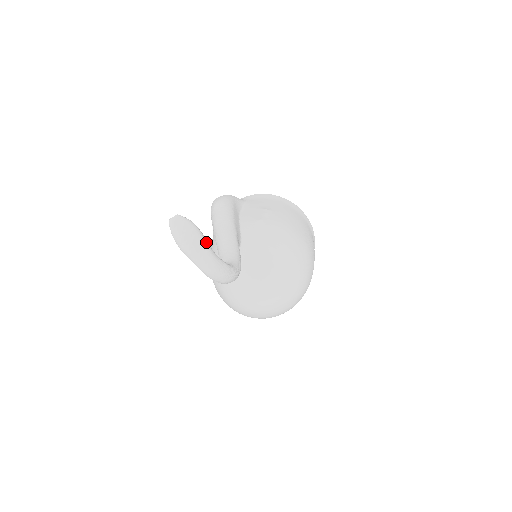
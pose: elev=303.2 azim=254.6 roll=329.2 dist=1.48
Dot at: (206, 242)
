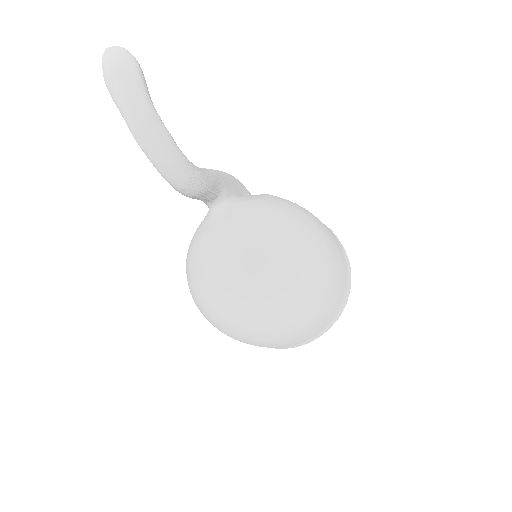
Dot at: (143, 81)
